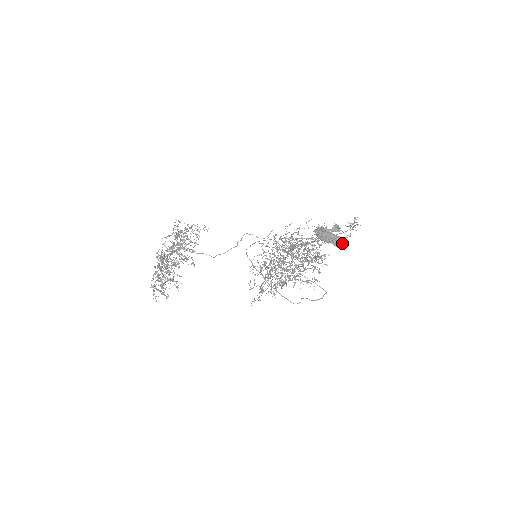
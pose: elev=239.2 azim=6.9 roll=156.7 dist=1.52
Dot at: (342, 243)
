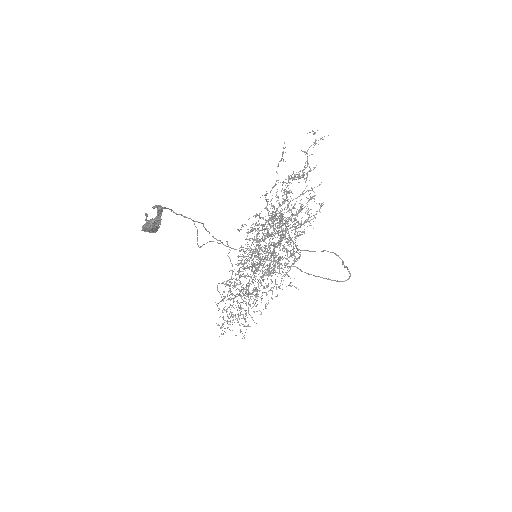
Dot at: (148, 226)
